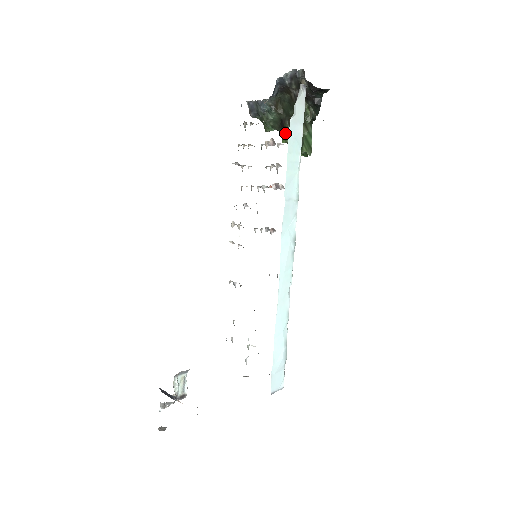
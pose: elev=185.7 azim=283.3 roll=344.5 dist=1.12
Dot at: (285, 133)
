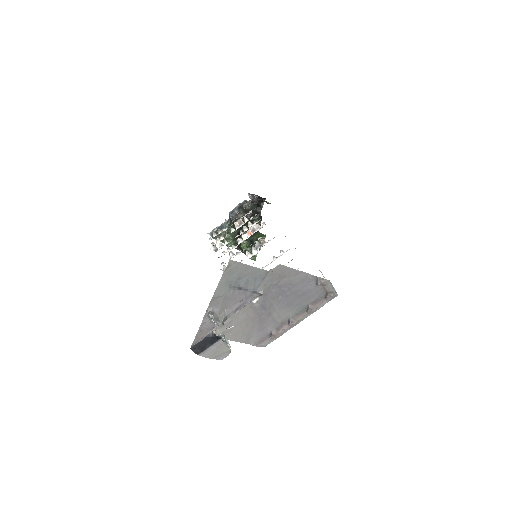
Dot at: occluded
